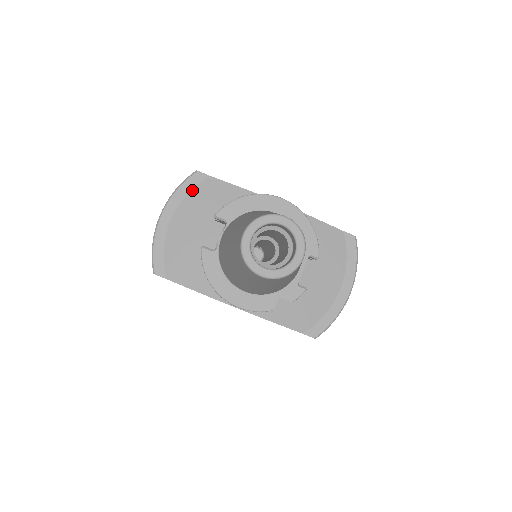
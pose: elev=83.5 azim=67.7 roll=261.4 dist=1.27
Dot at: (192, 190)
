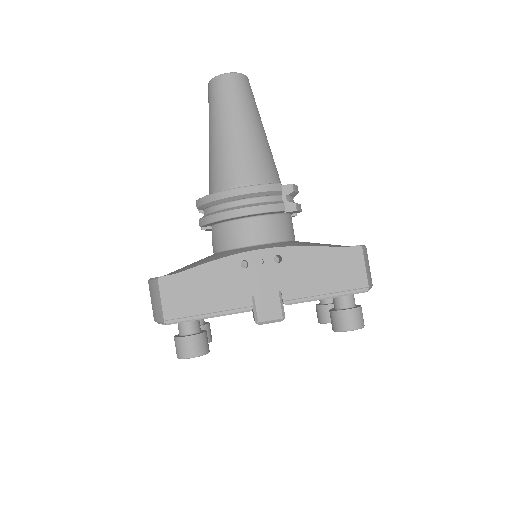
Dot at: occluded
